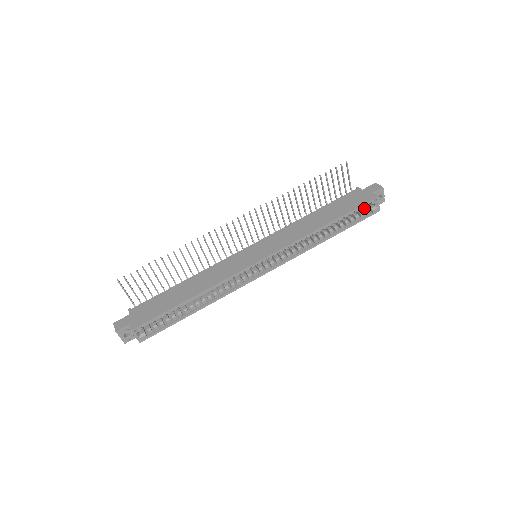
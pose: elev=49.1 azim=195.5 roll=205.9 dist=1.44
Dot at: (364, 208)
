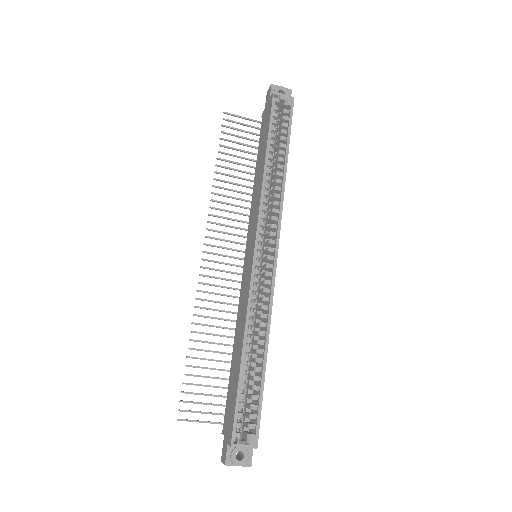
Dot at: (281, 114)
